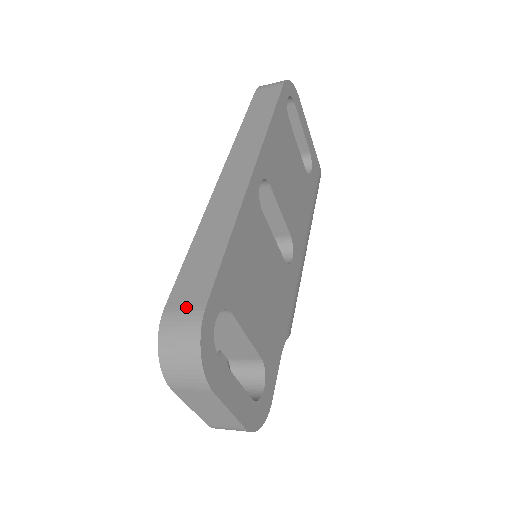
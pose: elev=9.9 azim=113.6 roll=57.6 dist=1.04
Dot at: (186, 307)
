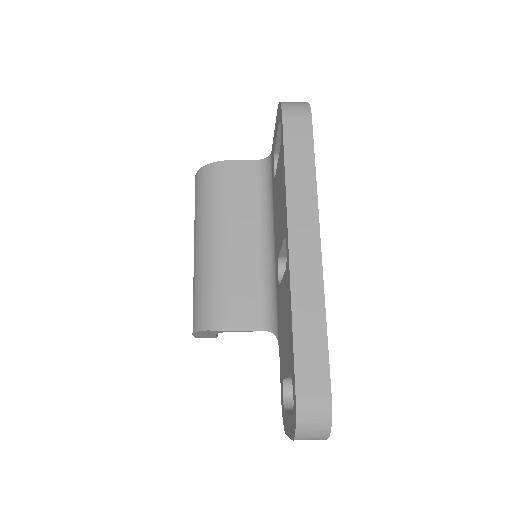
Dot at: (315, 396)
